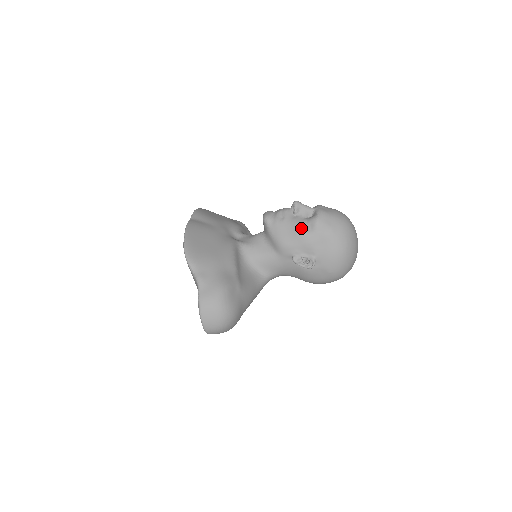
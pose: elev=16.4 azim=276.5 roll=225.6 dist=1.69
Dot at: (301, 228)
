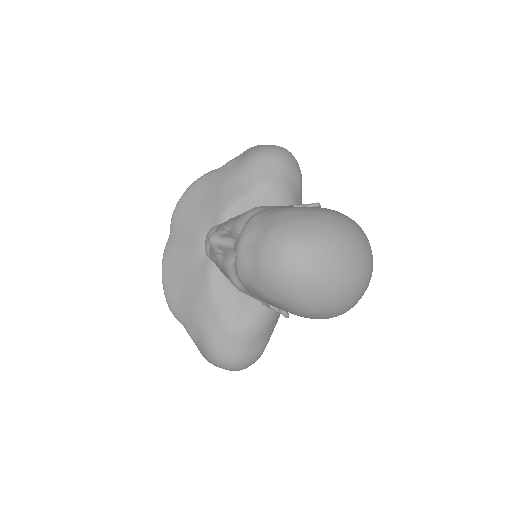
Dot at: (233, 283)
